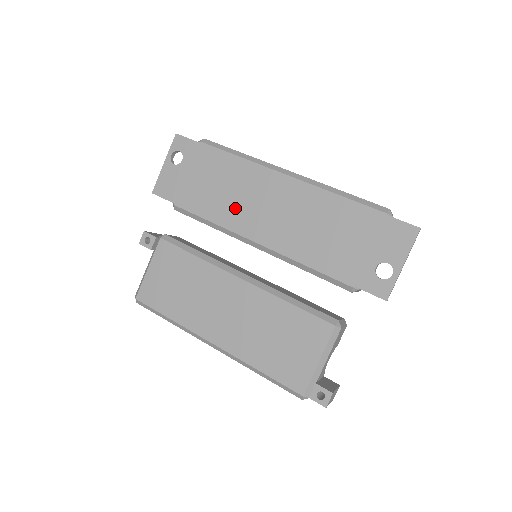
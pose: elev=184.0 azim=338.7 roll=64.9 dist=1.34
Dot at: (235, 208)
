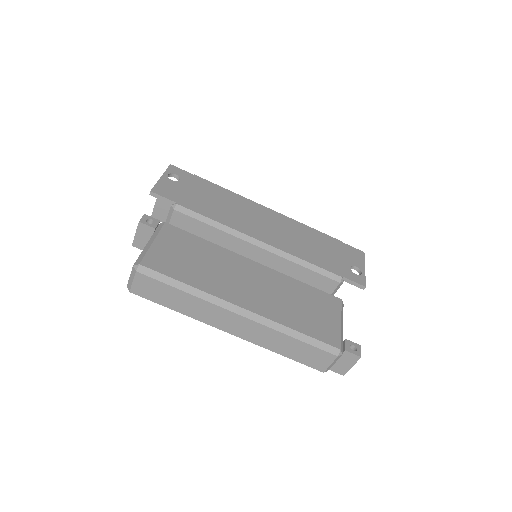
Dot at: (237, 218)
